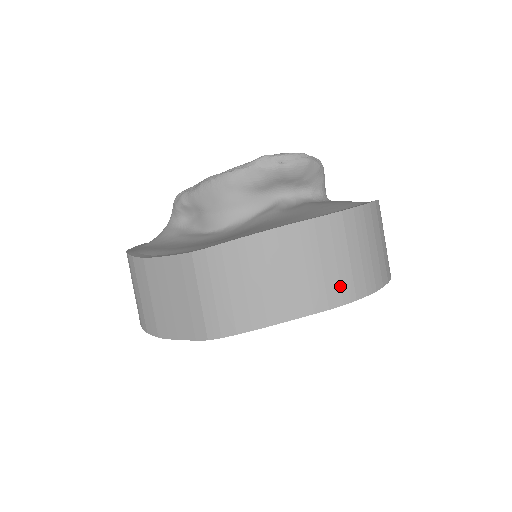
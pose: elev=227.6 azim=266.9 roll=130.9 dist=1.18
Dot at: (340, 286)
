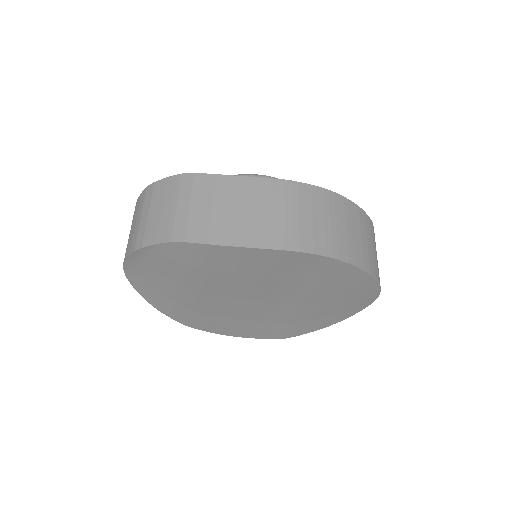
Dot at: (374, 265)
